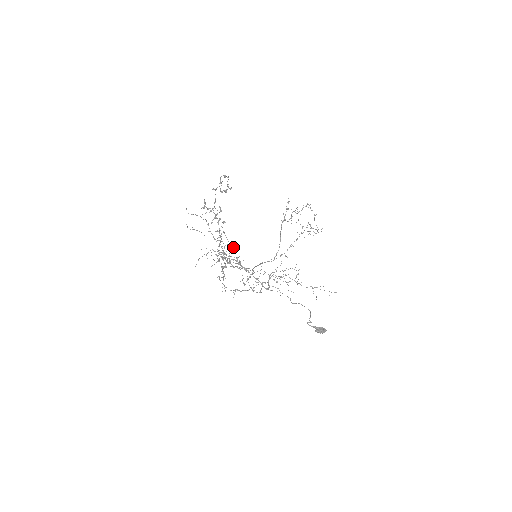
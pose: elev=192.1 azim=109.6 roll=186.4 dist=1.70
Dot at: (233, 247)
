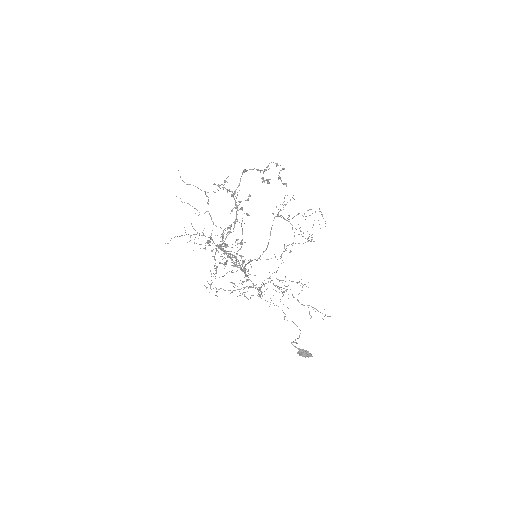
Dot at: occluded
